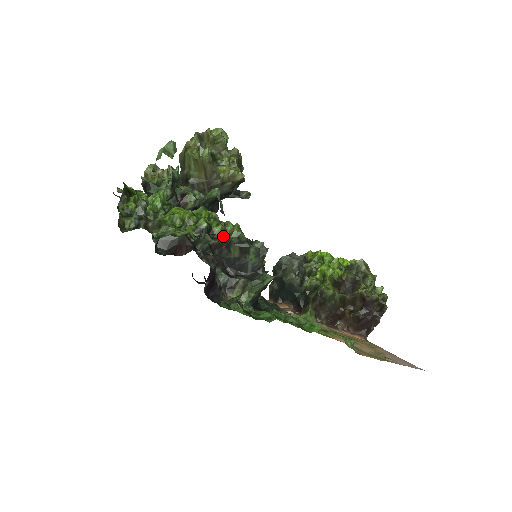
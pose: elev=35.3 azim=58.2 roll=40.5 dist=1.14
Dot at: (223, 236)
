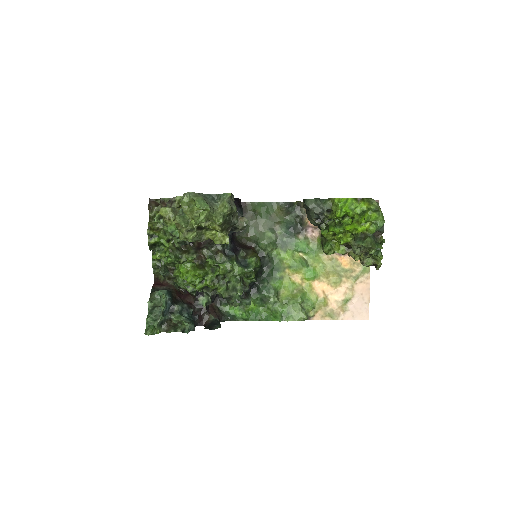
Dot at: occluded
